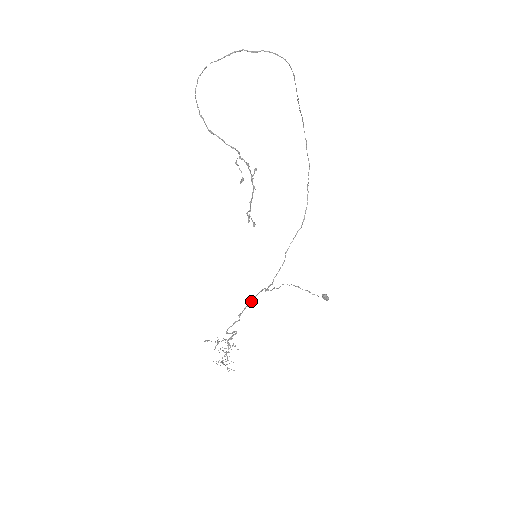
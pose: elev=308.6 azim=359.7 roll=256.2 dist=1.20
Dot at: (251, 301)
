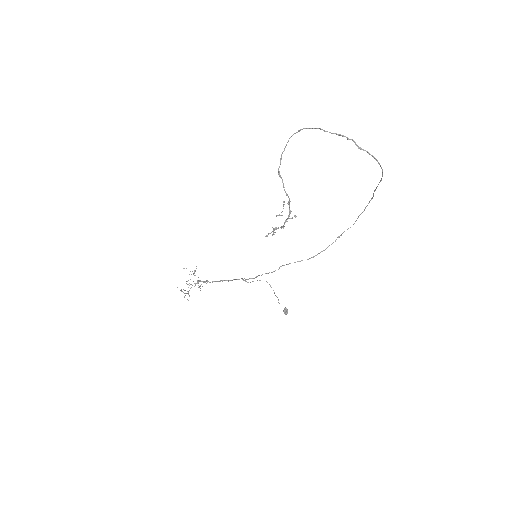
Dot at: (228, 280)
